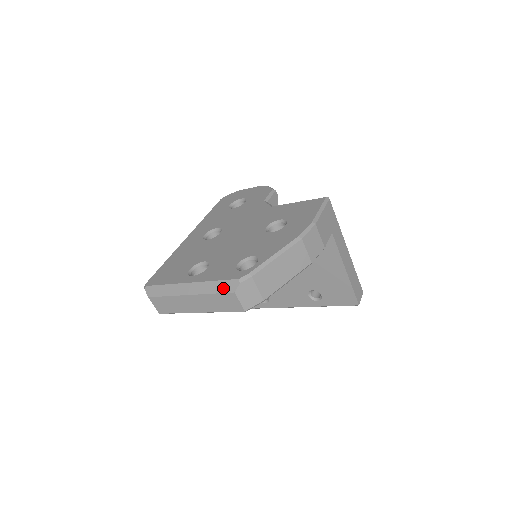
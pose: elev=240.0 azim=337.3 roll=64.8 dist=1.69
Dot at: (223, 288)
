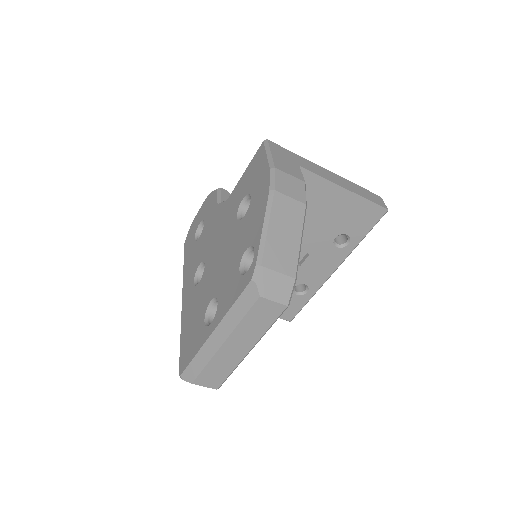
Dot at: (246, 304)
